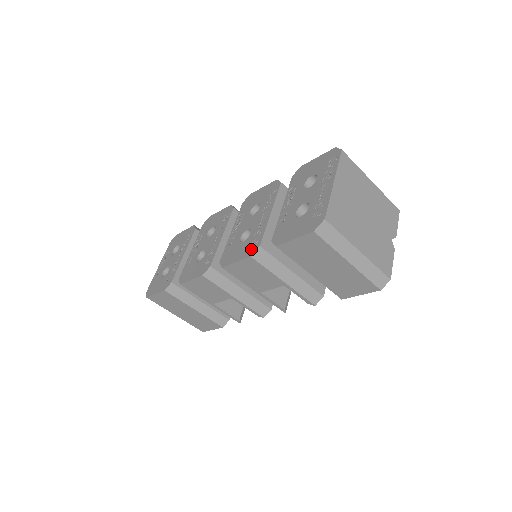
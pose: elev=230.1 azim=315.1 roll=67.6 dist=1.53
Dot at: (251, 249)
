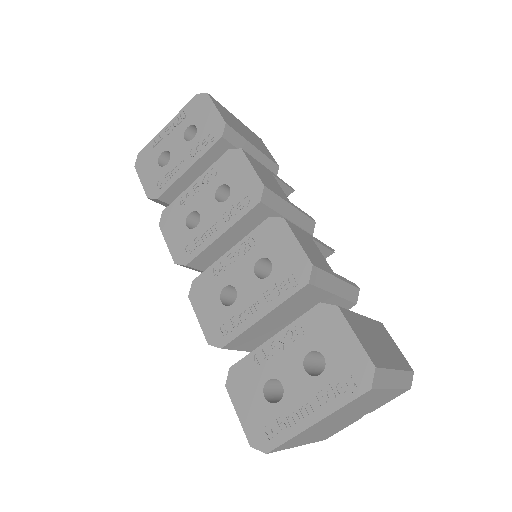
Dot at: (215, 335)
